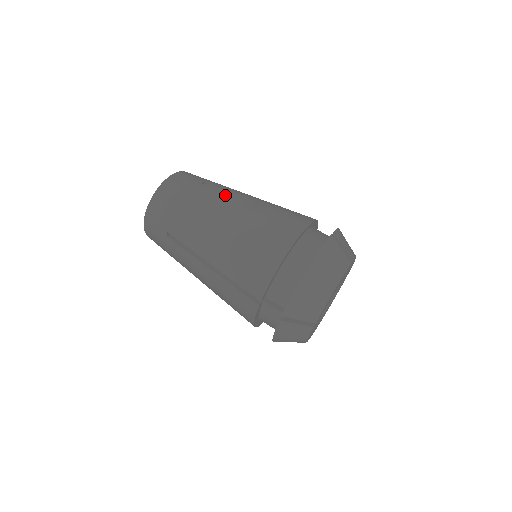
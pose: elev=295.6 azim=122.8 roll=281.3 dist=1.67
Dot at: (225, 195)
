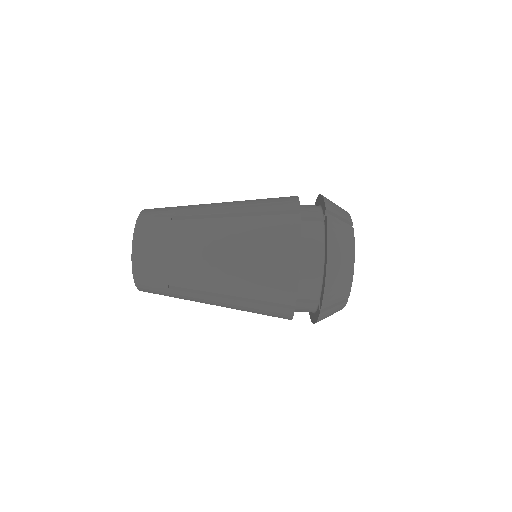
Dot at: (204, 222)
